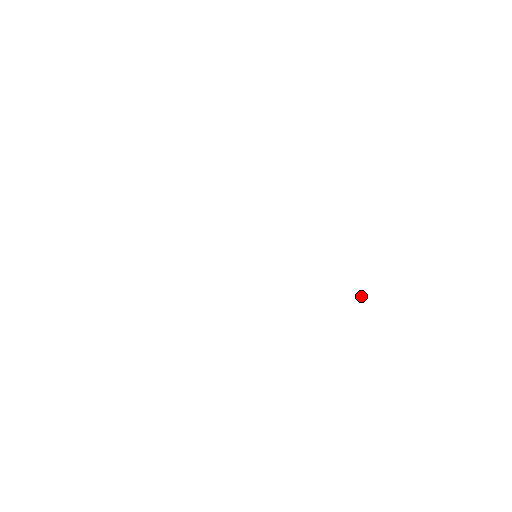
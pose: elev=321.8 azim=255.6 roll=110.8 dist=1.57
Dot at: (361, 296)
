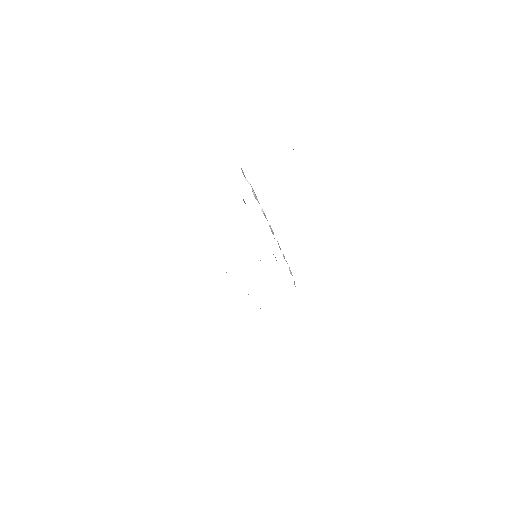
Dot at: (294, 283)
